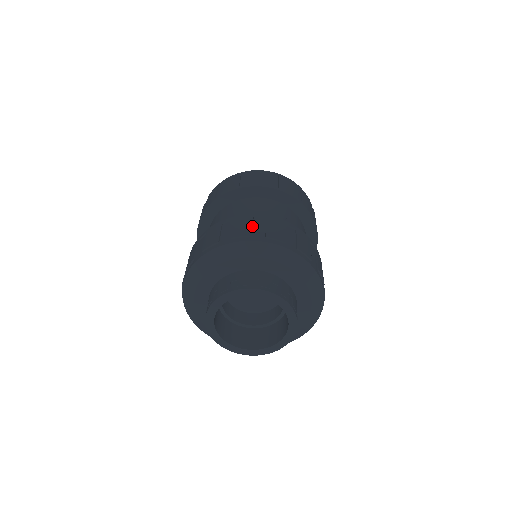
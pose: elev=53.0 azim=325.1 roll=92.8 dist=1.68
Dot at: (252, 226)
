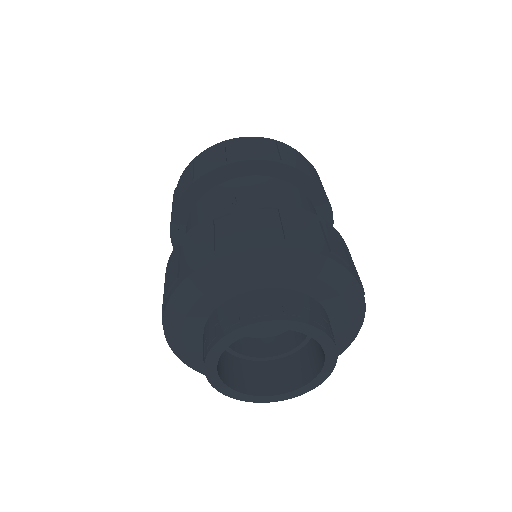
Dot at: (177, 261)
